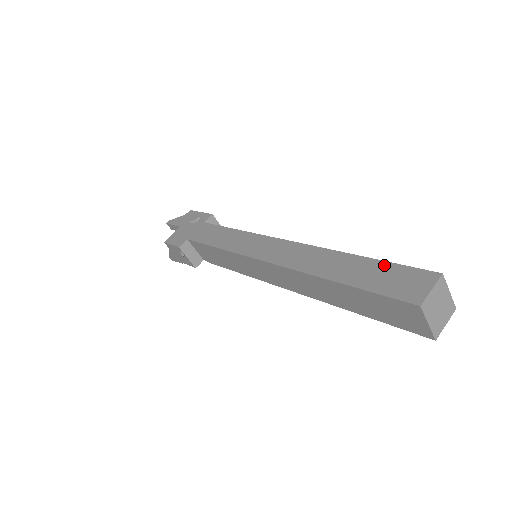
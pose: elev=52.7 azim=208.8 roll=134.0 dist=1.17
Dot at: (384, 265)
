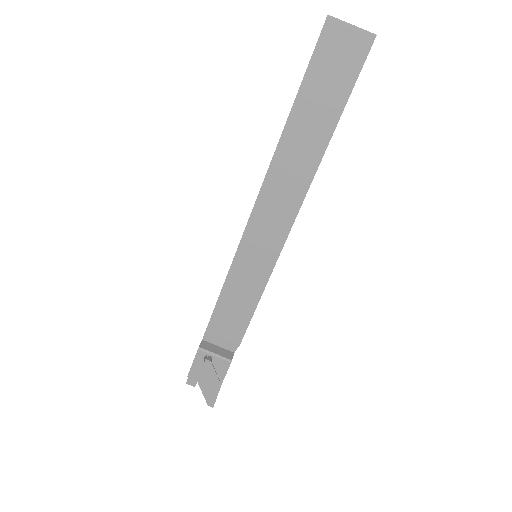
Dot at: occluded
